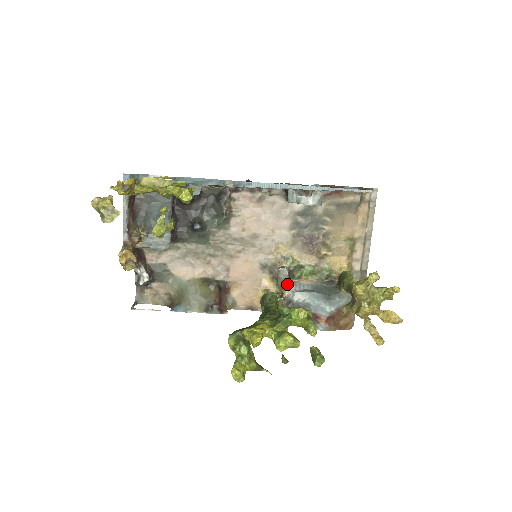
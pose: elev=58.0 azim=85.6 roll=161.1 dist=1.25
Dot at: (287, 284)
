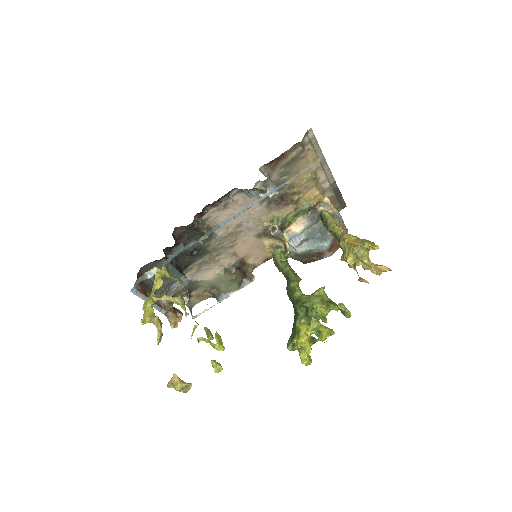
Dot at: (284, 237)
